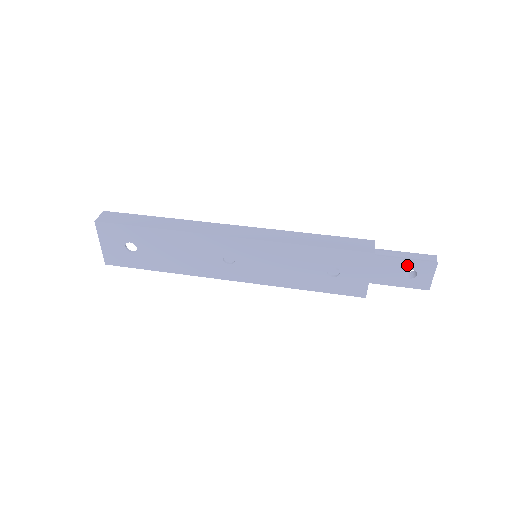
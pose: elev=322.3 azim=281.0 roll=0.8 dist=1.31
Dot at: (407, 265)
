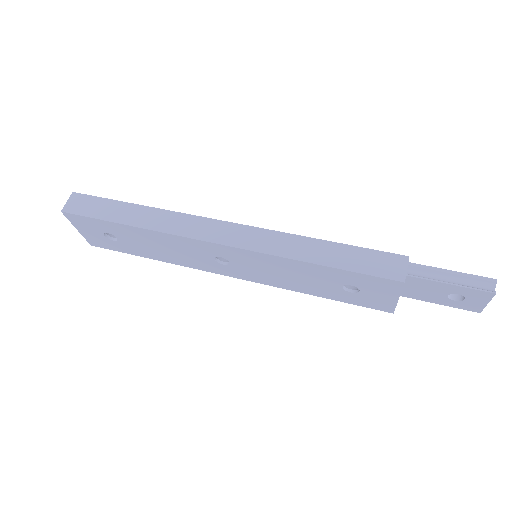
Dot at: (452, 289)
